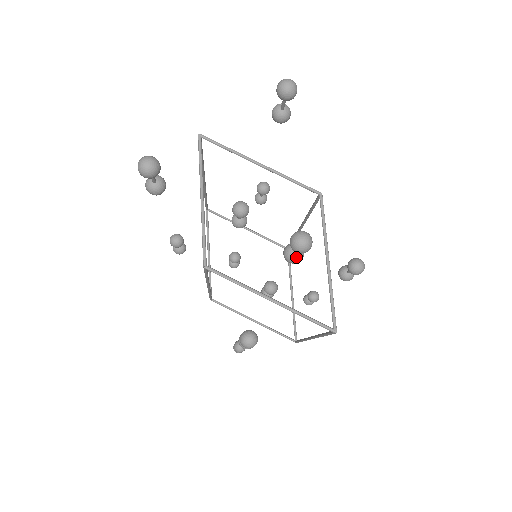
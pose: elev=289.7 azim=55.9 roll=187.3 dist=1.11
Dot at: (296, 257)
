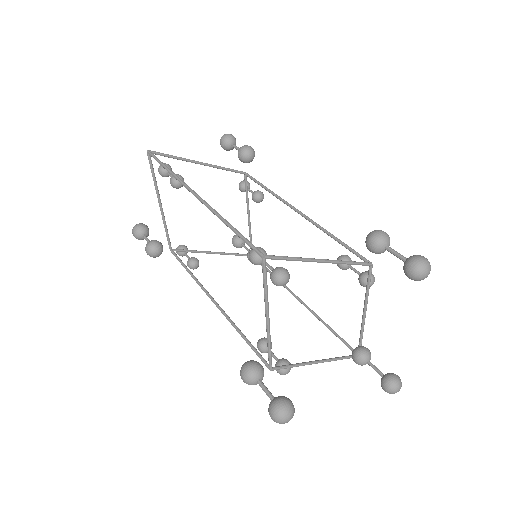
Dot at: occluded
